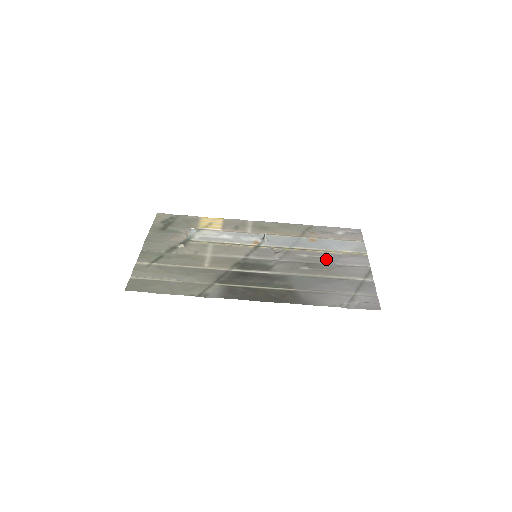
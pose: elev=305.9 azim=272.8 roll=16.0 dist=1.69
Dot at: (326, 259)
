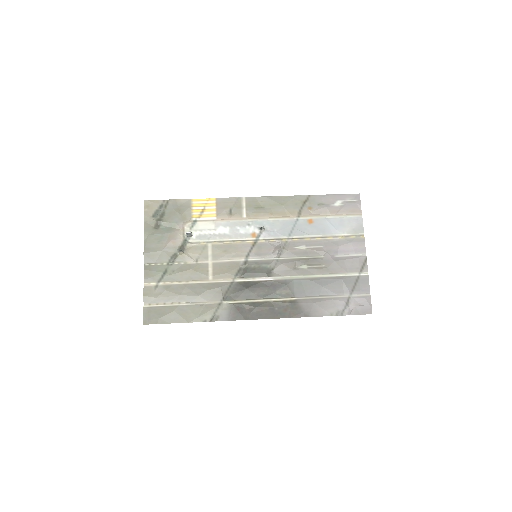
Dot at: (324, 250)
